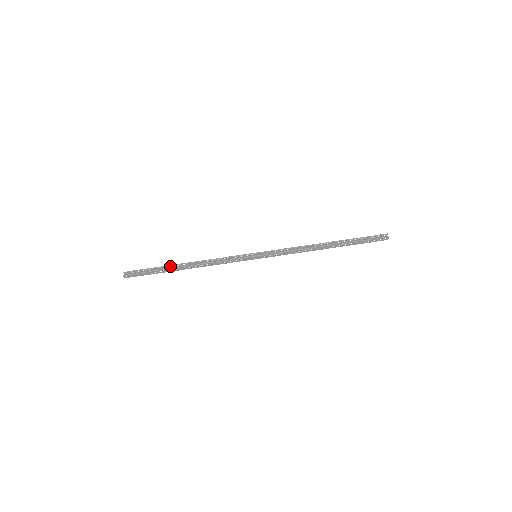
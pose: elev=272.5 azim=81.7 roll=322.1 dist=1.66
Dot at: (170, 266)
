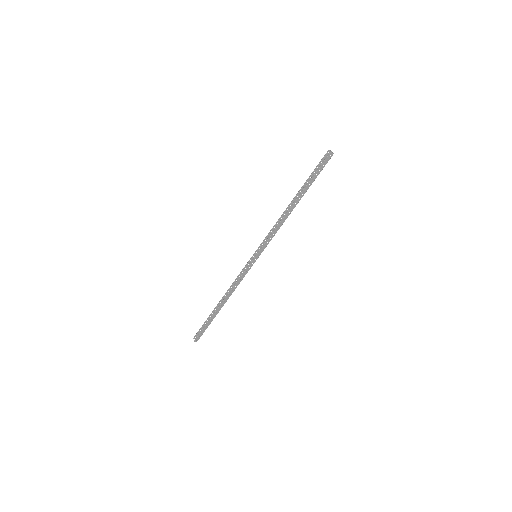
Dot at: (214, 311)
